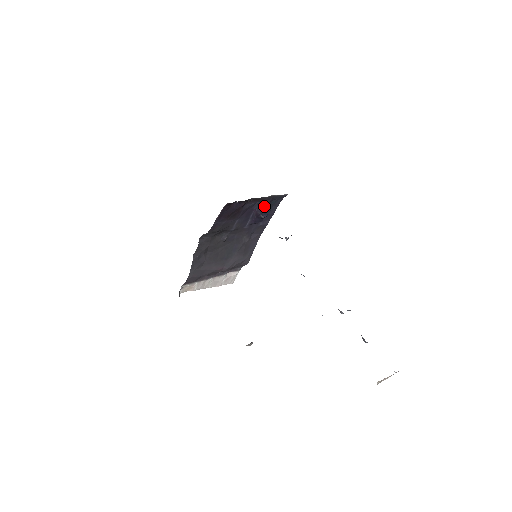
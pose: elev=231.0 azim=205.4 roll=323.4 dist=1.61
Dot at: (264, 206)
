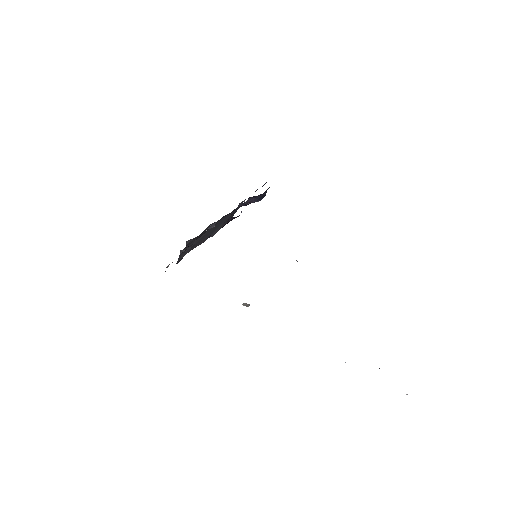
Dot at: (259, 196)
